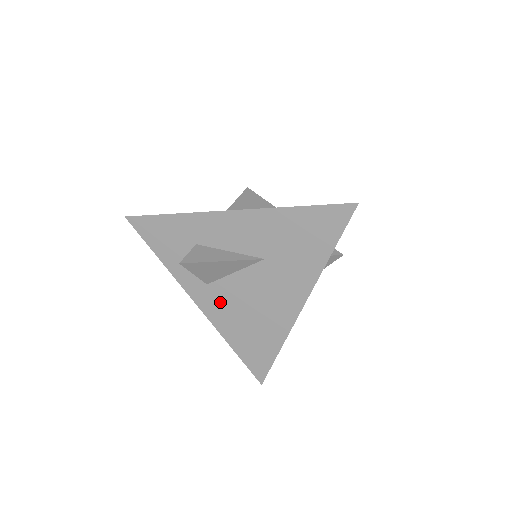
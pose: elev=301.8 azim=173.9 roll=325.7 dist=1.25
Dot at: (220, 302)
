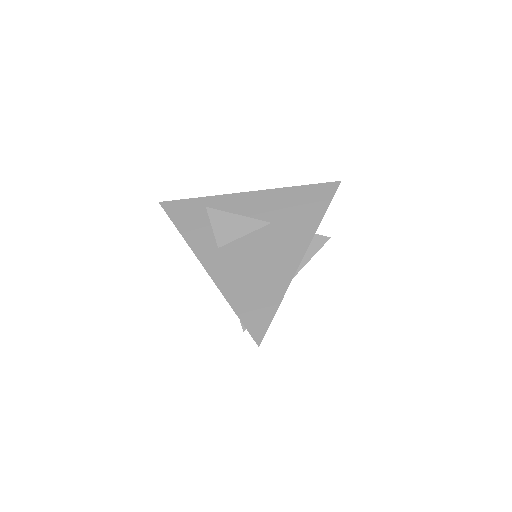
Dot at: (227, 262)
